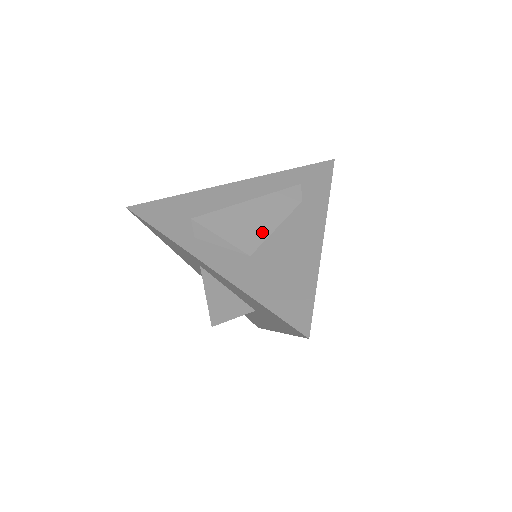
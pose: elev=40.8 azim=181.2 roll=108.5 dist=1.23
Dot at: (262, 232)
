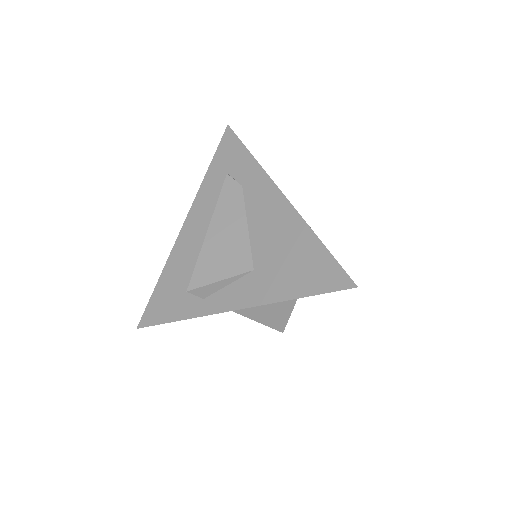
Dot at: (242, 243)
